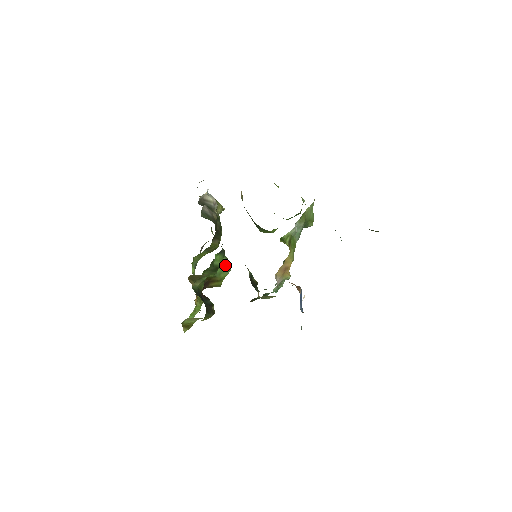
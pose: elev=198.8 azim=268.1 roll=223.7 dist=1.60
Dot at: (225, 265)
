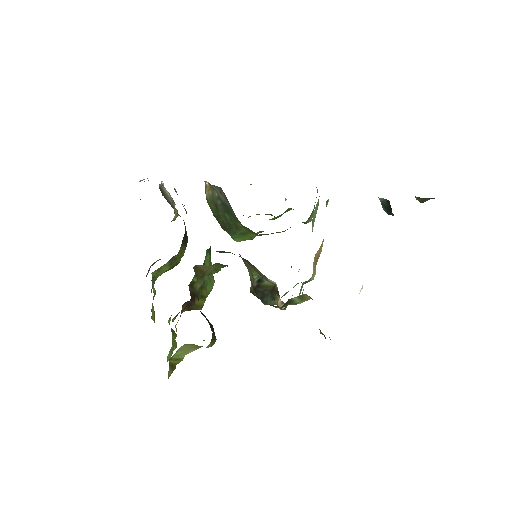
Dot at: occluded
